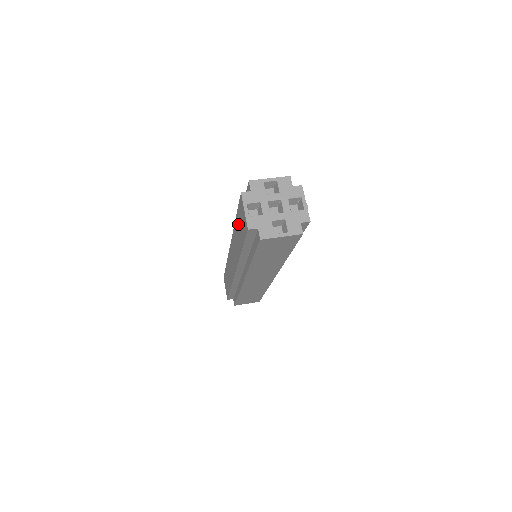
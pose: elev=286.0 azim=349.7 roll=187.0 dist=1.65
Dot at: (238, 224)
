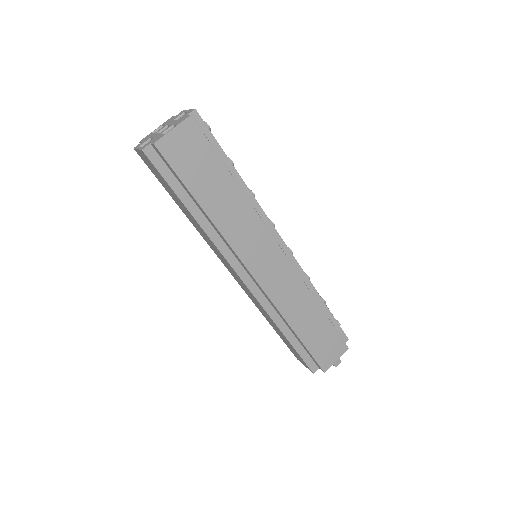
Dot at: (170, 194)
